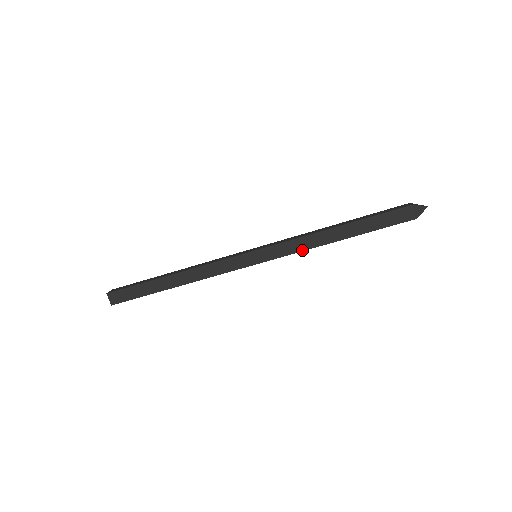
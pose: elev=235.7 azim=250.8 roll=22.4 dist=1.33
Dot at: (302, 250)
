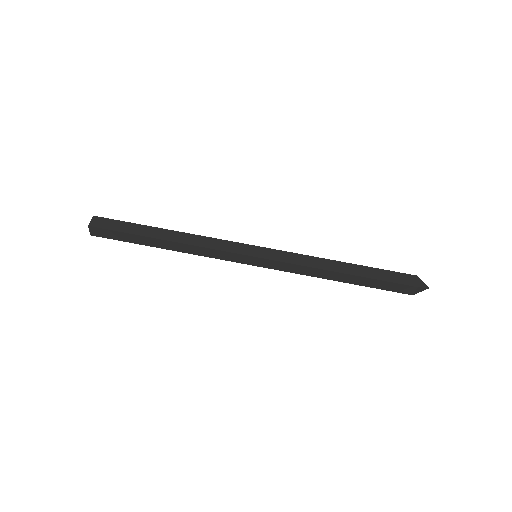
Dot at: (304, 265)
